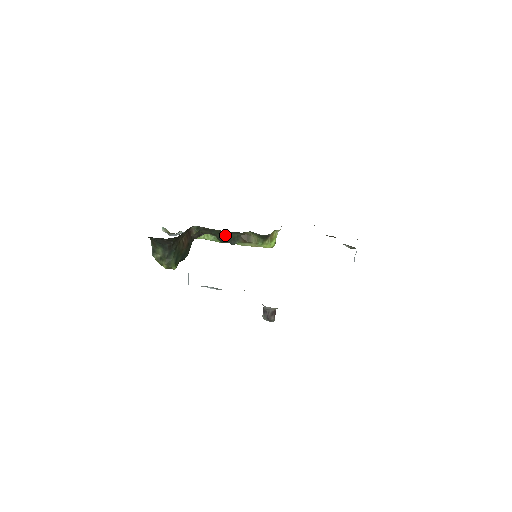
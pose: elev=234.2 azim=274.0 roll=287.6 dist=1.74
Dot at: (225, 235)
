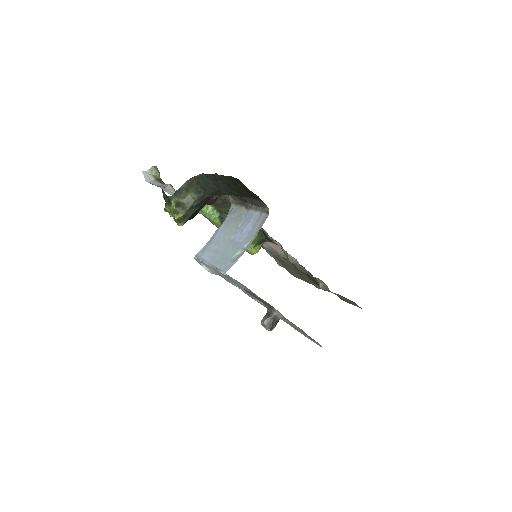
Dot at: occluded
